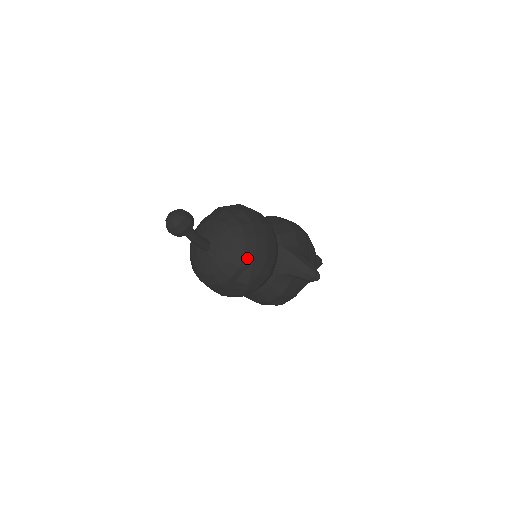
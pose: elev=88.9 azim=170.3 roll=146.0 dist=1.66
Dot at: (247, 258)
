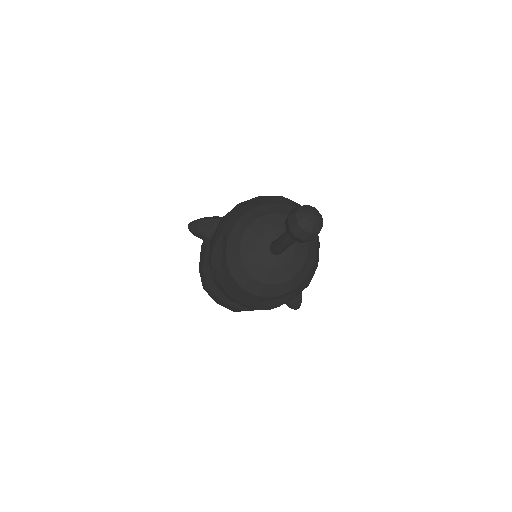
Dot at: (304, 282)
